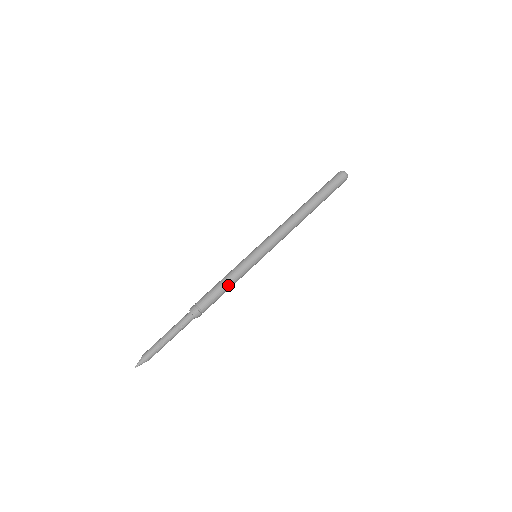
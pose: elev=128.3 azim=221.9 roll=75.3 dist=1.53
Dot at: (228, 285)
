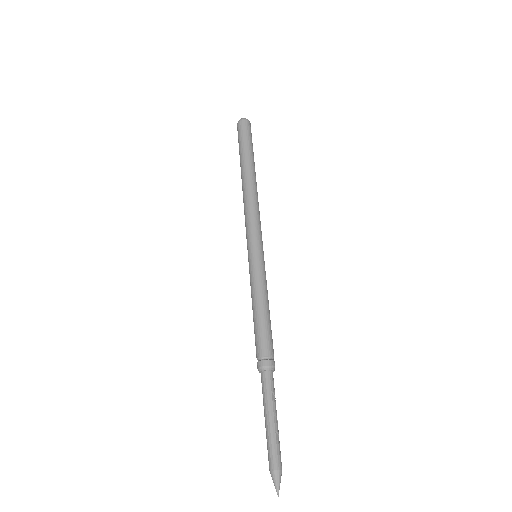
Dot at: (268, 306)
